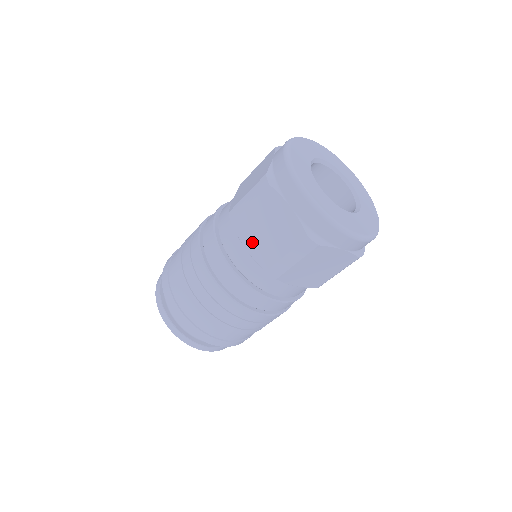
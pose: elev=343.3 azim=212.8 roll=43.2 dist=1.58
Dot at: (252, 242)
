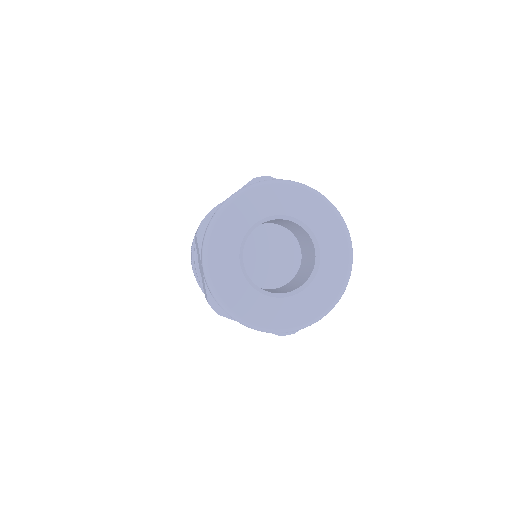
Dot at: occluded
